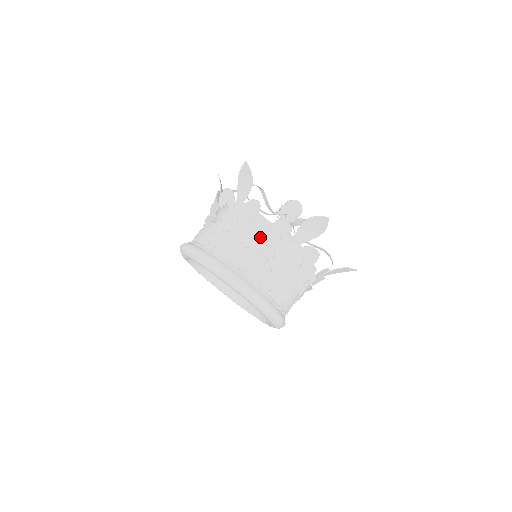
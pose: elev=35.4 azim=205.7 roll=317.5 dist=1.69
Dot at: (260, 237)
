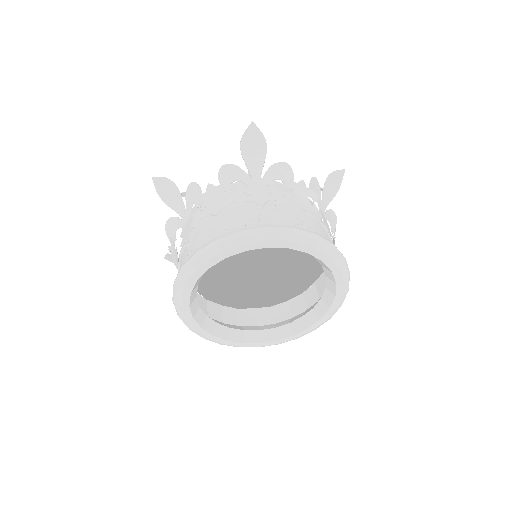
Dot at: (220, 197)
